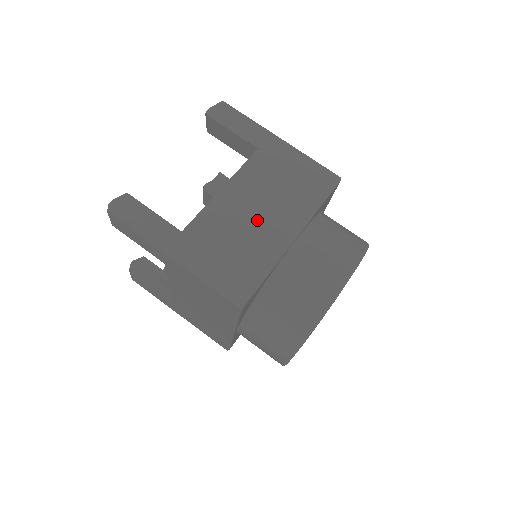
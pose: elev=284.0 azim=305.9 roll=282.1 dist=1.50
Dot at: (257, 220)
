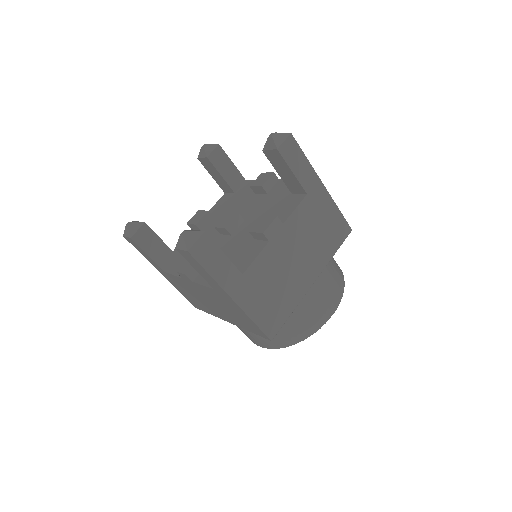
Dot at: (208, 303)
